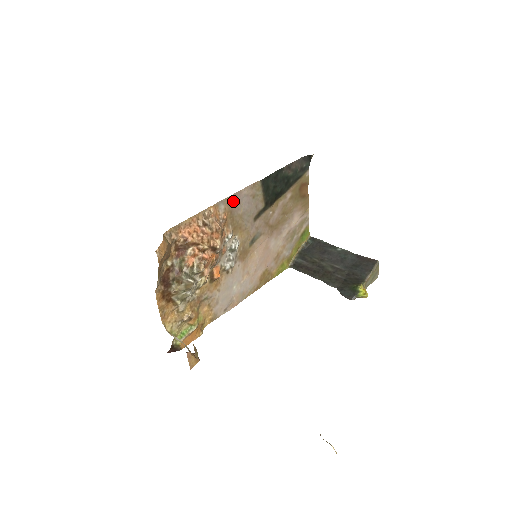
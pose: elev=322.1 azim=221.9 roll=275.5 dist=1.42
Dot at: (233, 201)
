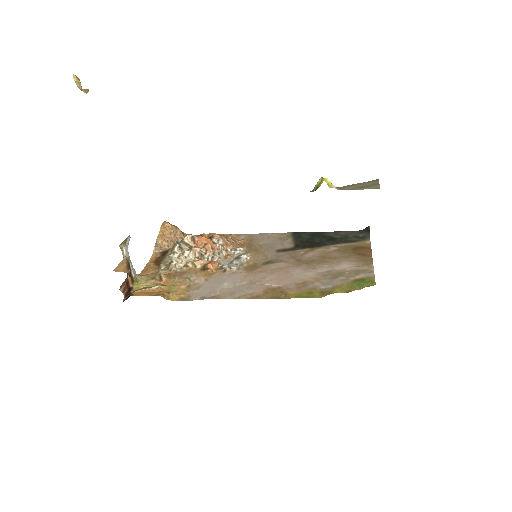
Dot at: (256, 237)
